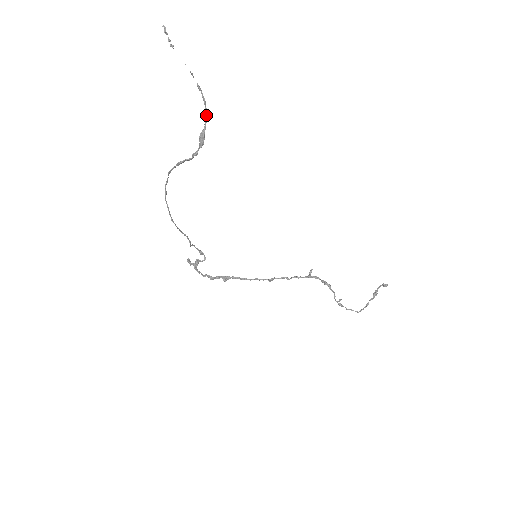
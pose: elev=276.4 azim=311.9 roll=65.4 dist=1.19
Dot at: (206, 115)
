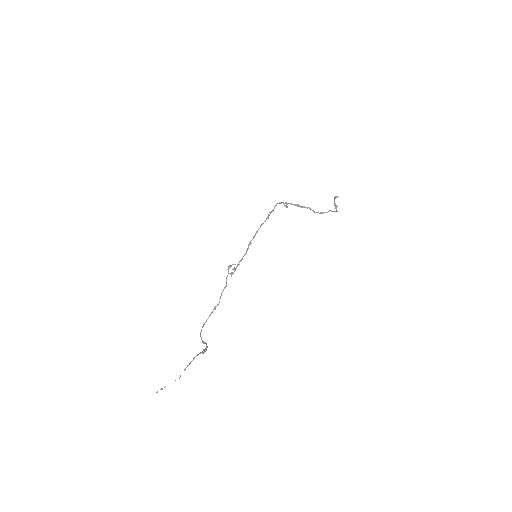
Dot at: occluded
